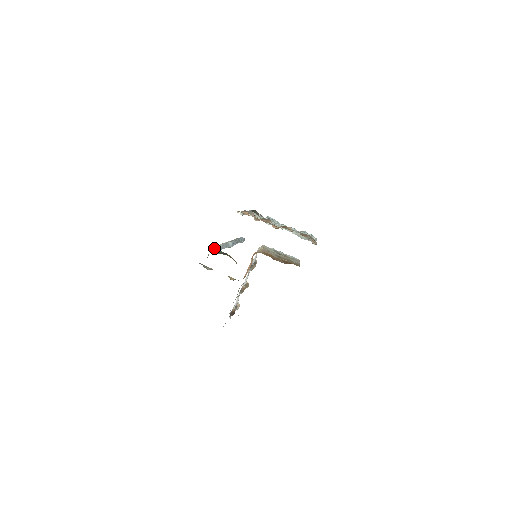
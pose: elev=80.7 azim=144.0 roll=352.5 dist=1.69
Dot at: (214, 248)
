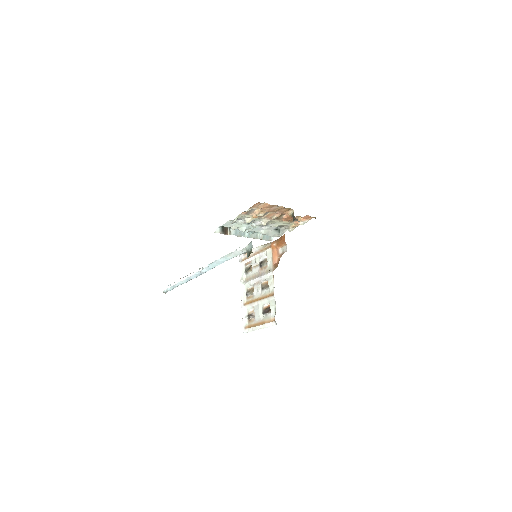
Dot at: occluded
